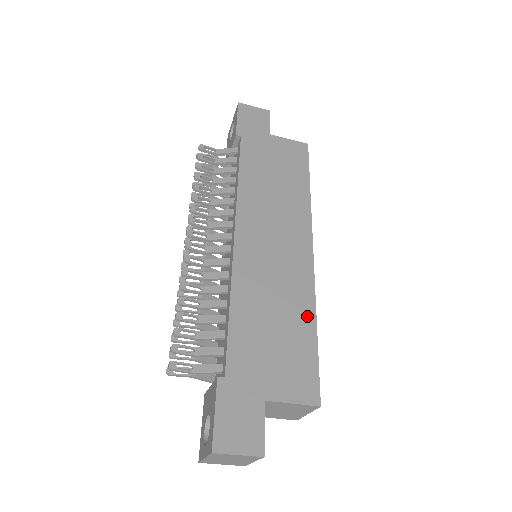
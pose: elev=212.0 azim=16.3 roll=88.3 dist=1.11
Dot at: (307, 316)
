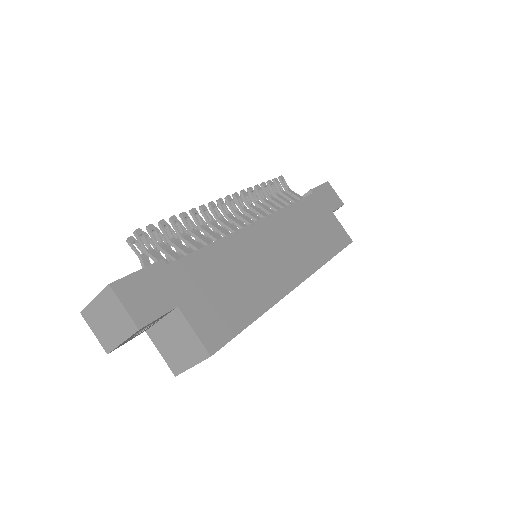
Dot at: (258, 305)
